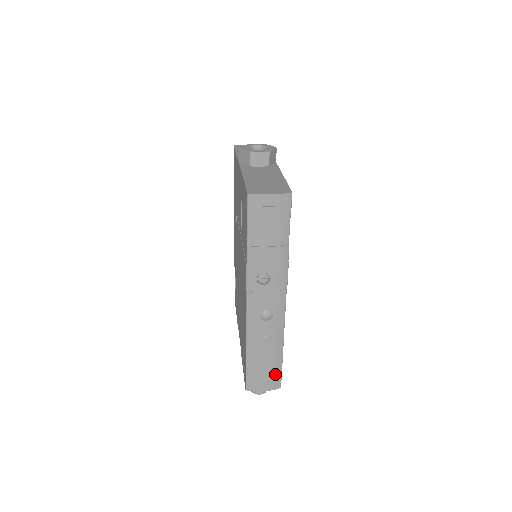
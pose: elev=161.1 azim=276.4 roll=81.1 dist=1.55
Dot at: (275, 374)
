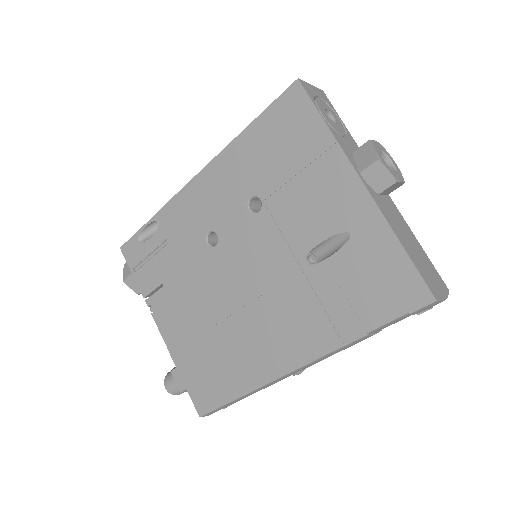
Dot at: occluded
